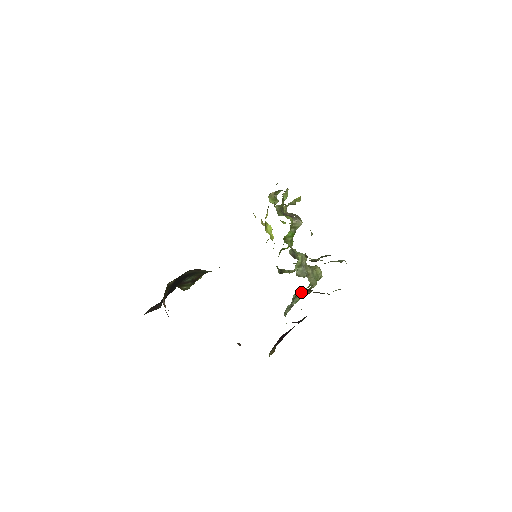
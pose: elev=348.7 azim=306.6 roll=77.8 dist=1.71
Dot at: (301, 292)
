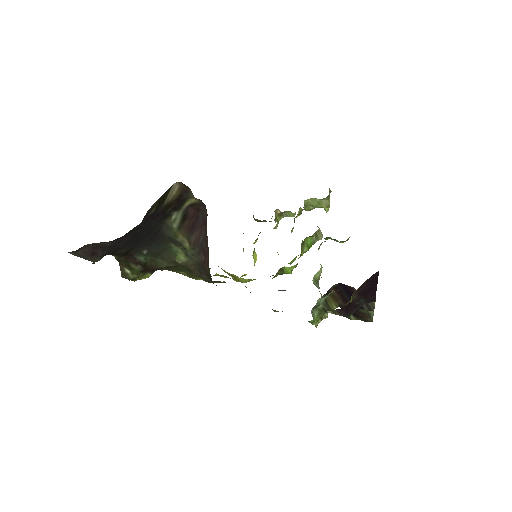
Dot at: (327, 300)
